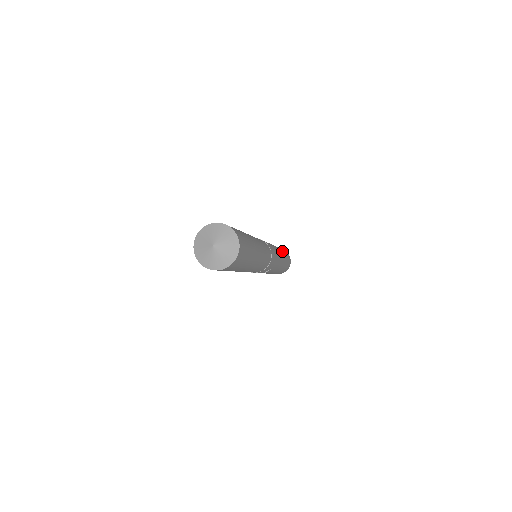
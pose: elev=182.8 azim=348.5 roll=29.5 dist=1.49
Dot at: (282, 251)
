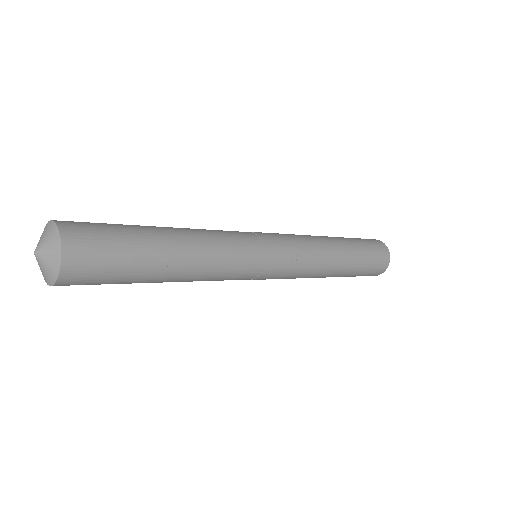
Dot at: occluded
